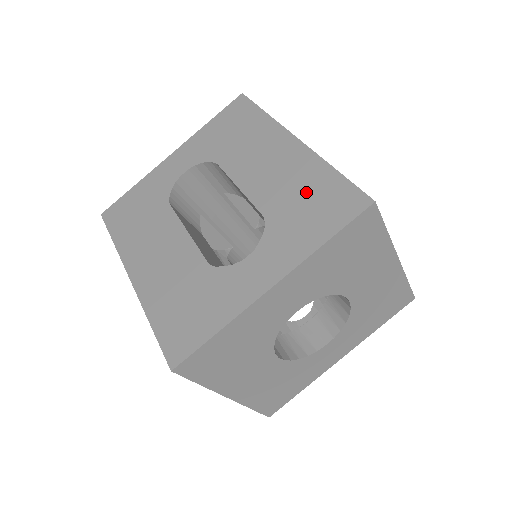
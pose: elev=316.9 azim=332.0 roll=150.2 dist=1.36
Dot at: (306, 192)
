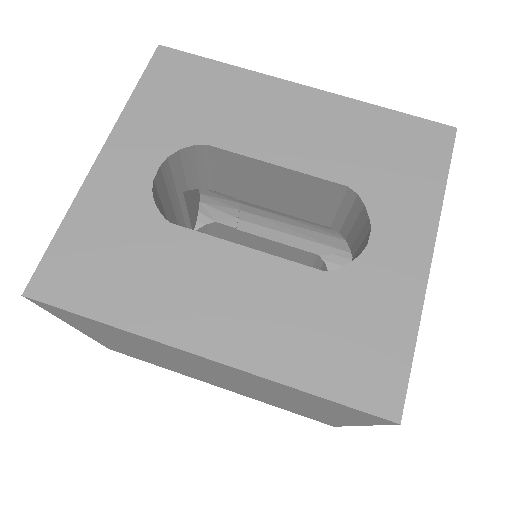
Dot at: (375, 141)
